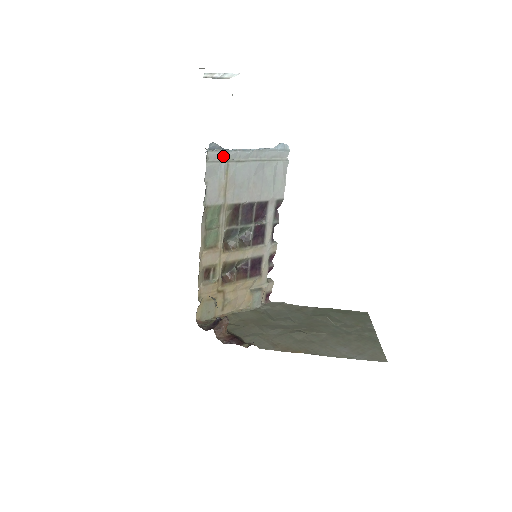
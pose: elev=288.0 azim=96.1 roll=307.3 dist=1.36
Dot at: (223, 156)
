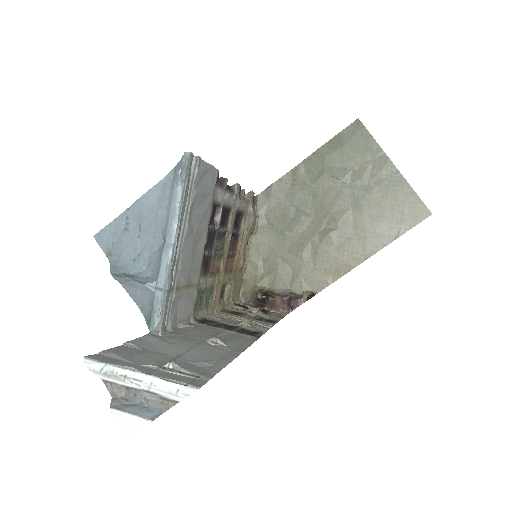
Dot at: (167, 298)
